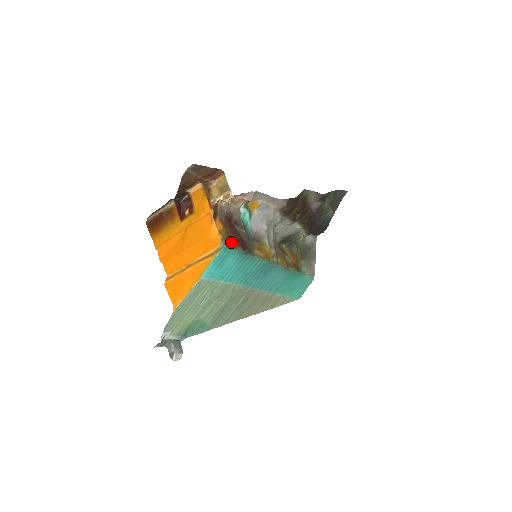
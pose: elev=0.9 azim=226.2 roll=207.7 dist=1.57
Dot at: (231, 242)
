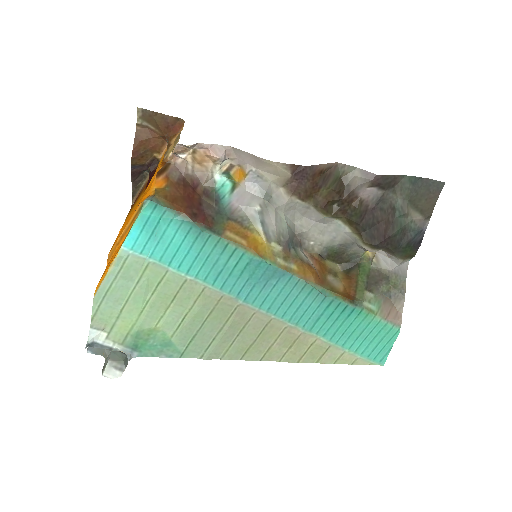
Dot at: (167, 202)
